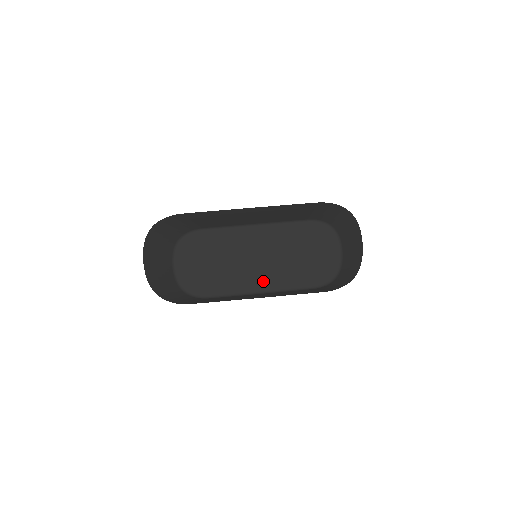
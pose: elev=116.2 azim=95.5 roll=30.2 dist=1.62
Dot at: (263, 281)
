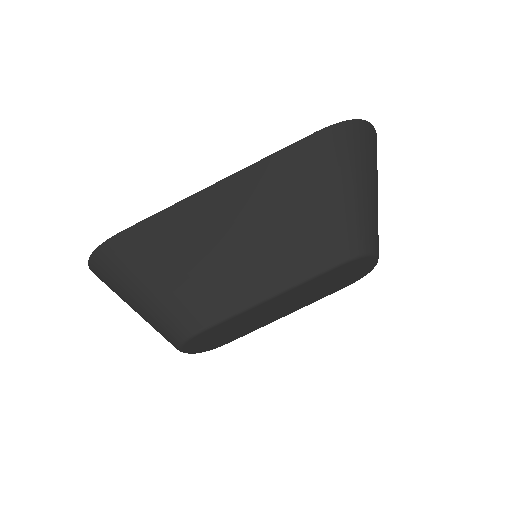
Dot at: (288, 312)
